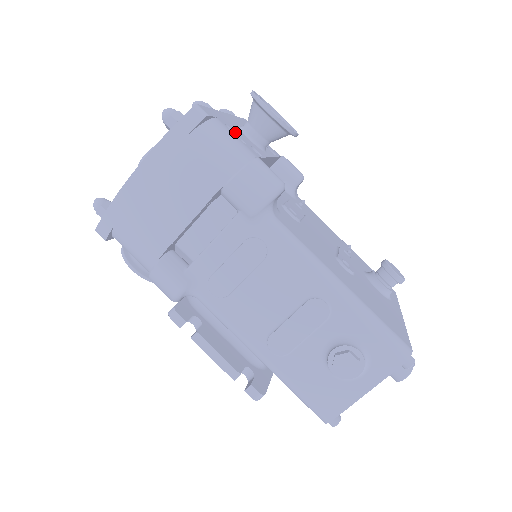
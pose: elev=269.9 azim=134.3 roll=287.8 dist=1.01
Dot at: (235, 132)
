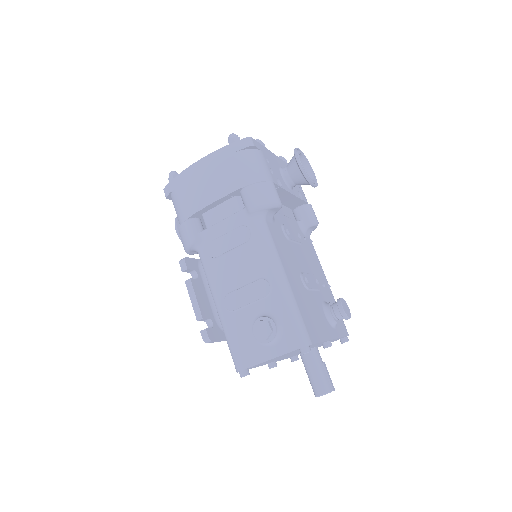
Dot at: (271, 165)
